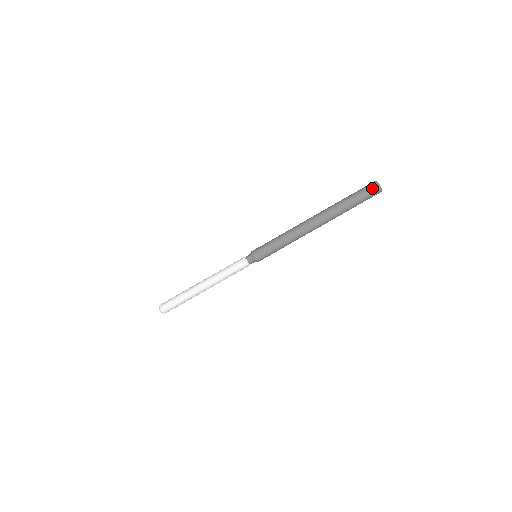
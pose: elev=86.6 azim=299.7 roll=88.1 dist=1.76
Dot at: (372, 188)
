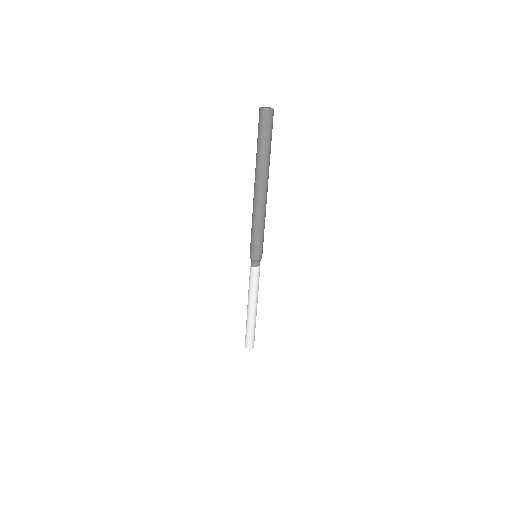
Dot at: (269, 119)
